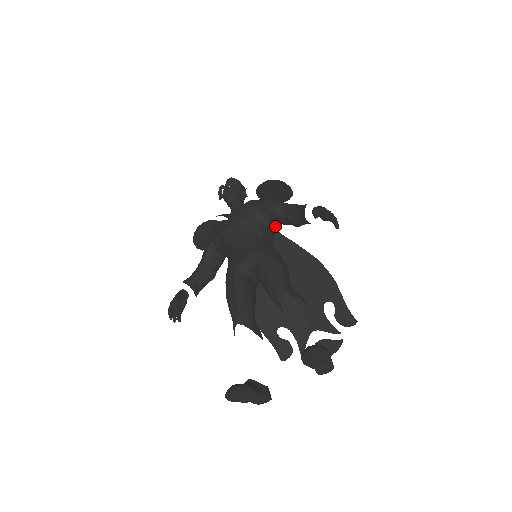
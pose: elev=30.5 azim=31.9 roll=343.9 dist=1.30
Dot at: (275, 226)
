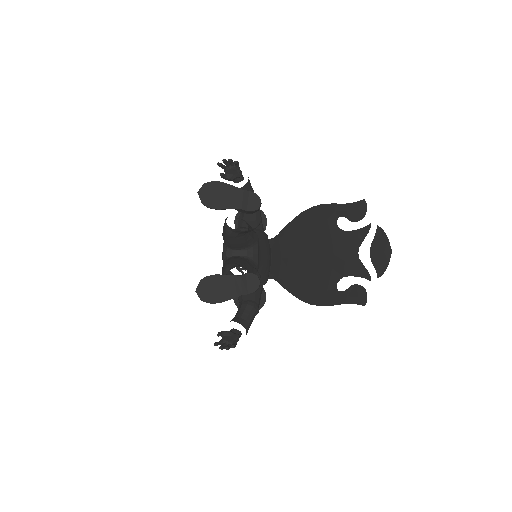
Dot at: (254, 229)
